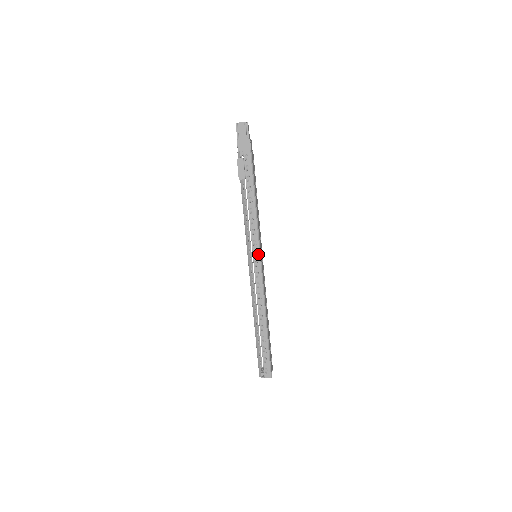
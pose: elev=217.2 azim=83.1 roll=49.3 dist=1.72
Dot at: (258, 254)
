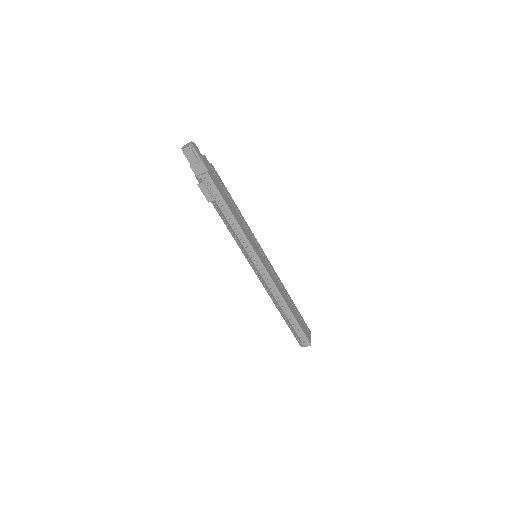
Dot at: (256, 258)
